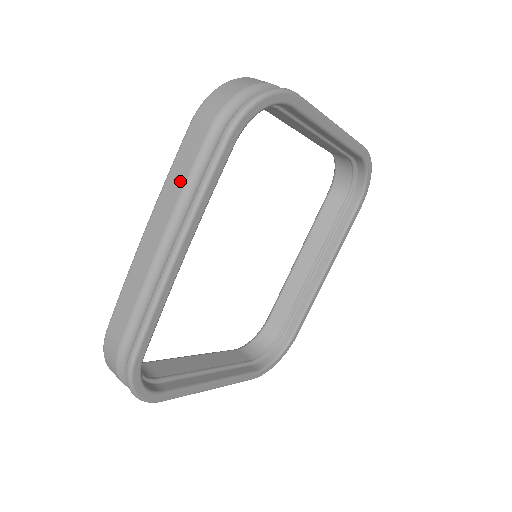
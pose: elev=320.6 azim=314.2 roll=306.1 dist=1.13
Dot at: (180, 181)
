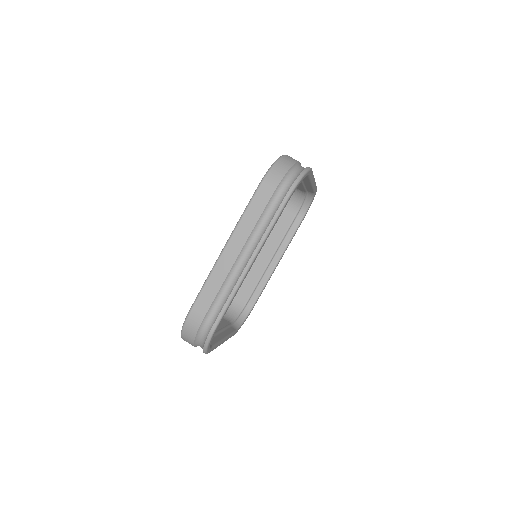
Dot at: (254, 220)
